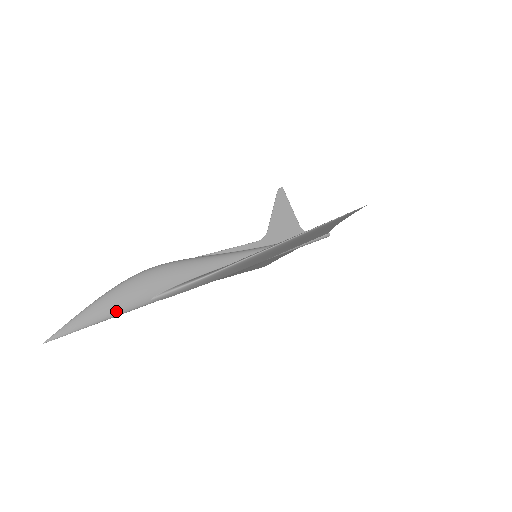
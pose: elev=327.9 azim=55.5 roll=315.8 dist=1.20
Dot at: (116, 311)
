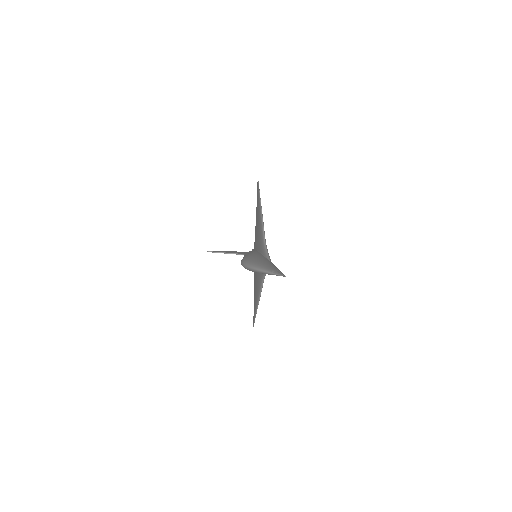
Dot at: occluded
